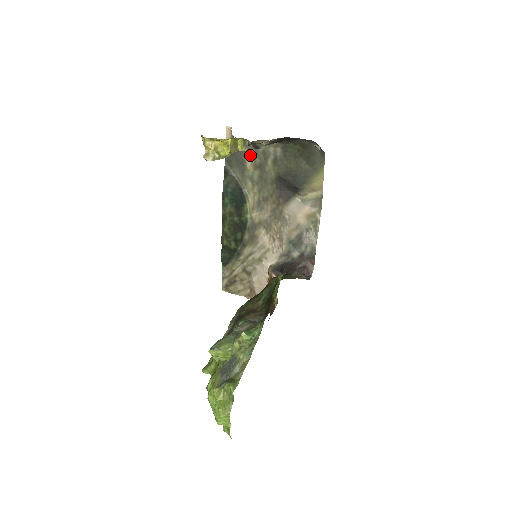
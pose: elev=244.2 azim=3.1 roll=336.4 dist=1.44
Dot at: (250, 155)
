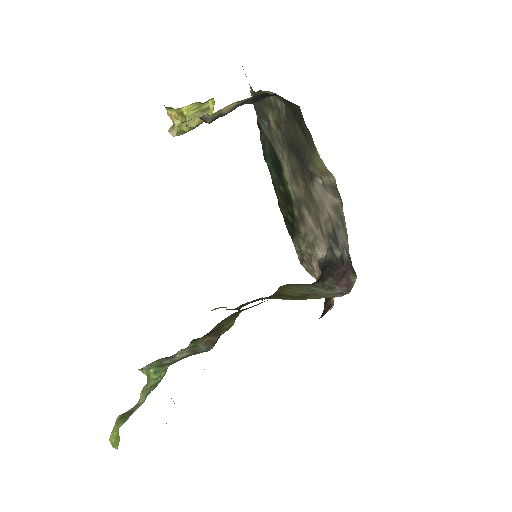
Dot at: (269, 108)
